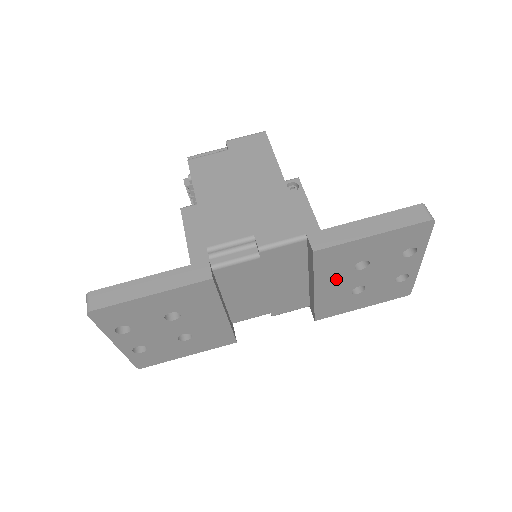
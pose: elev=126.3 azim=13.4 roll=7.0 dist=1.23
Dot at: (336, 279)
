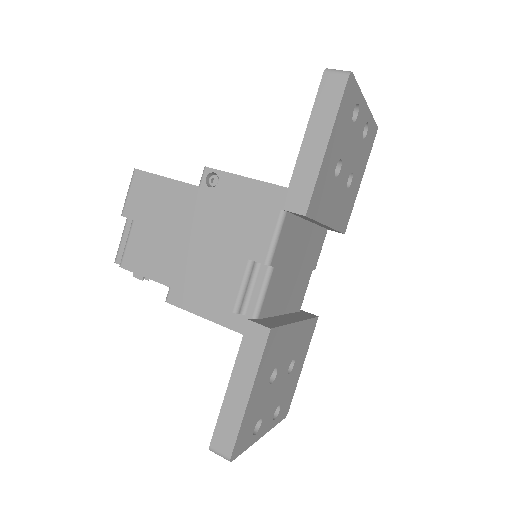
Dot at: (333, 200)
